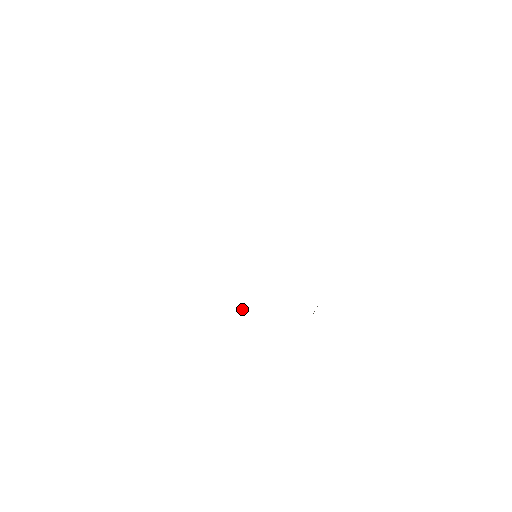
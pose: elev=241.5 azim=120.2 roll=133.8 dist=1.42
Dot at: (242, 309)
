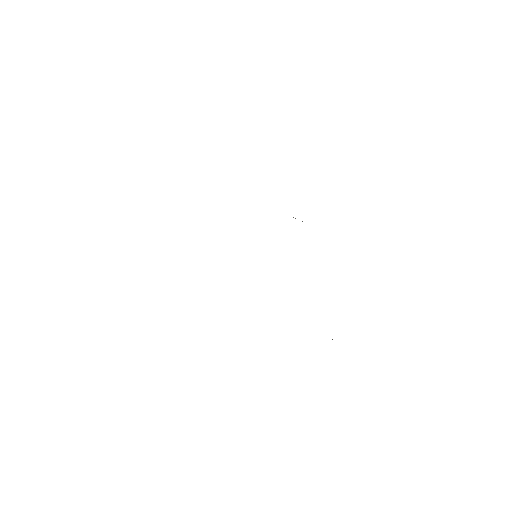
Dot at: occluded
